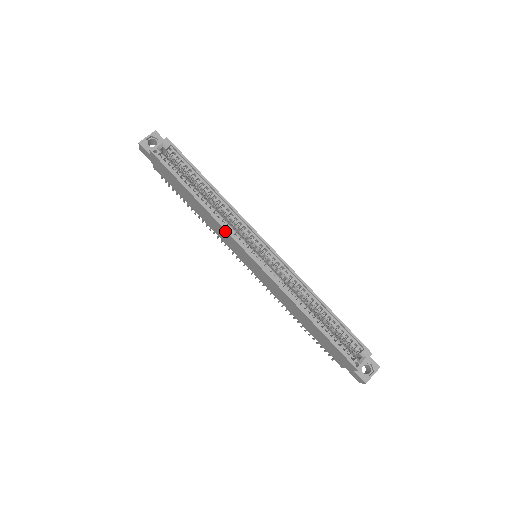
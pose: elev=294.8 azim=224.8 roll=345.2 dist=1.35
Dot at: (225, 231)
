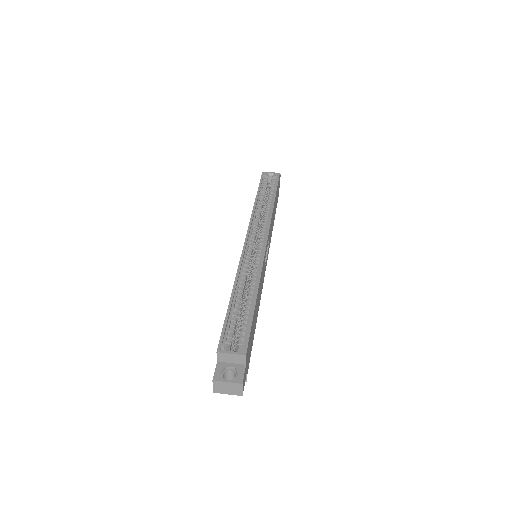
Dot at: (250, 220)
